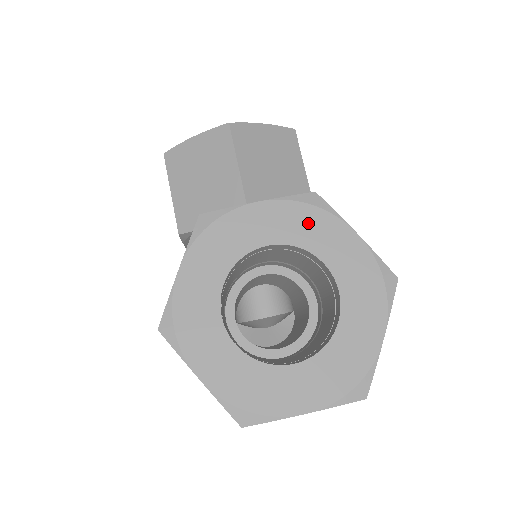
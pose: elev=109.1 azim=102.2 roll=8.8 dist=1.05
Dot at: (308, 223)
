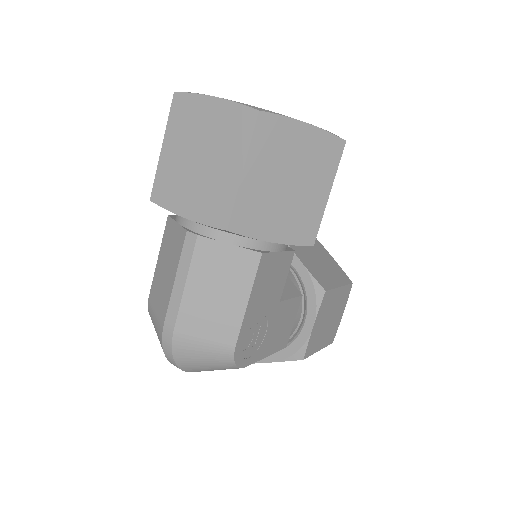
Dot at: occluded
